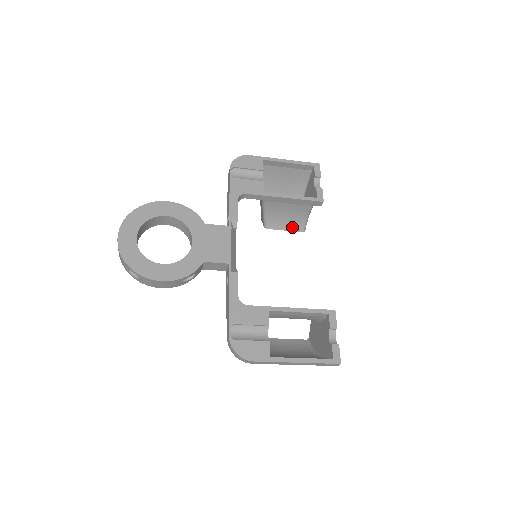
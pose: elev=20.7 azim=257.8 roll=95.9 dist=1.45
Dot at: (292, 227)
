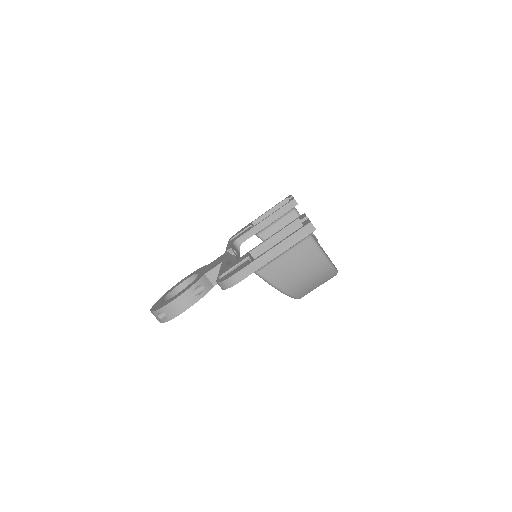
Dot at: occluded
